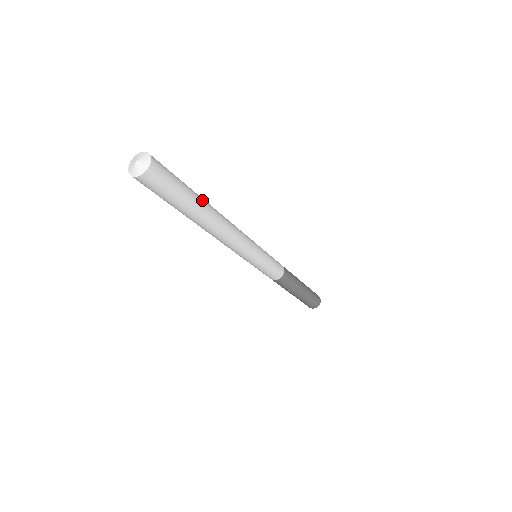
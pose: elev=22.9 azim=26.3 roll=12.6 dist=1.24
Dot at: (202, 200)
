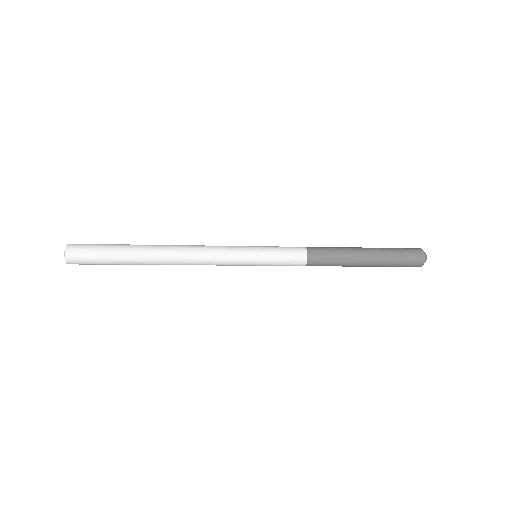
Dot at: (136, 253)
